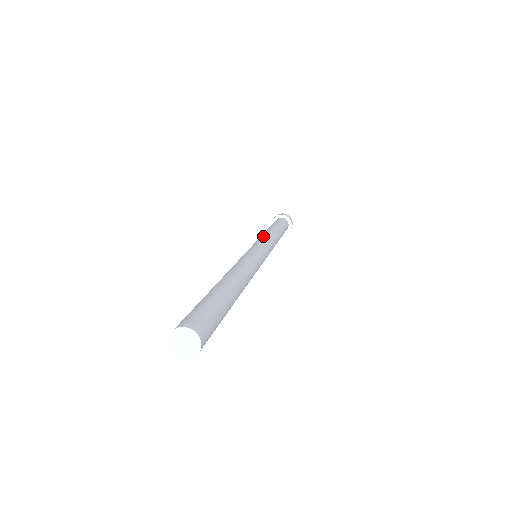
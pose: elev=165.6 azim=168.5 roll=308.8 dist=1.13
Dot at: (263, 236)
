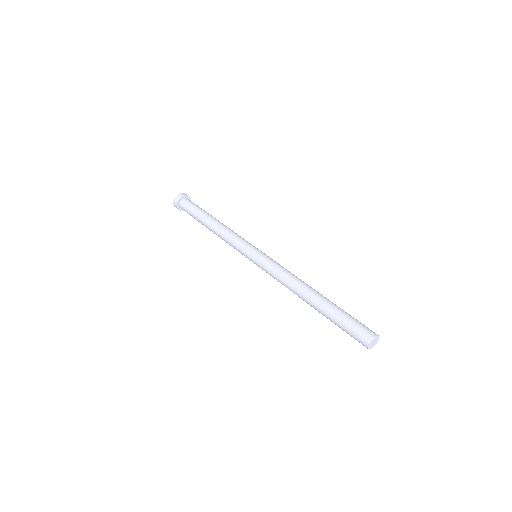
Dot at: (236, 233)
